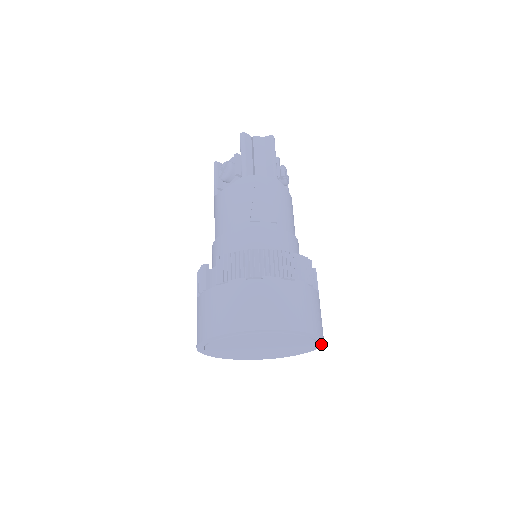
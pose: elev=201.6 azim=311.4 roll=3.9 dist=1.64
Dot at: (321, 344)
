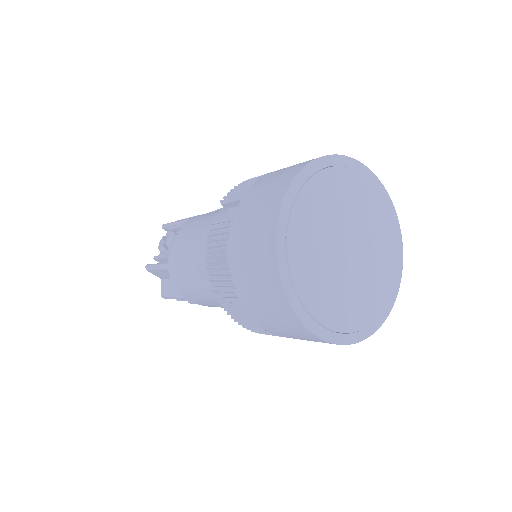
Dot at: (399, 235)
